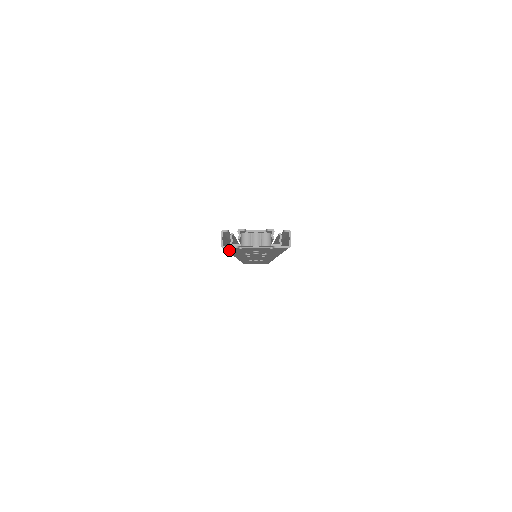
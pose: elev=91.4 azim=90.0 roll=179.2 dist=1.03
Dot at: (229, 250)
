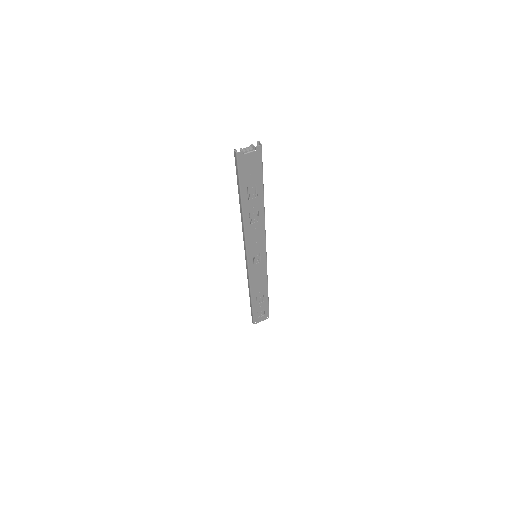
Dot at: (240, 169)
